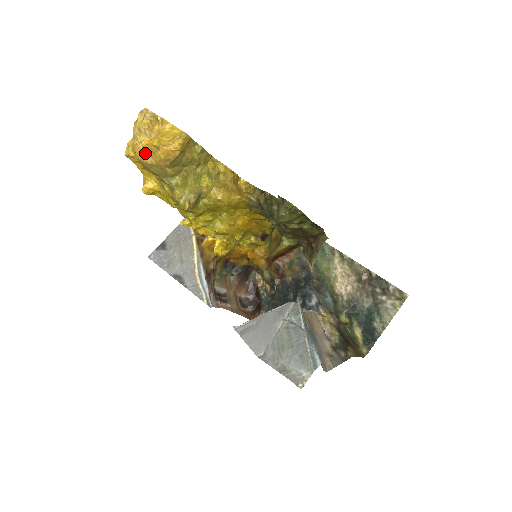
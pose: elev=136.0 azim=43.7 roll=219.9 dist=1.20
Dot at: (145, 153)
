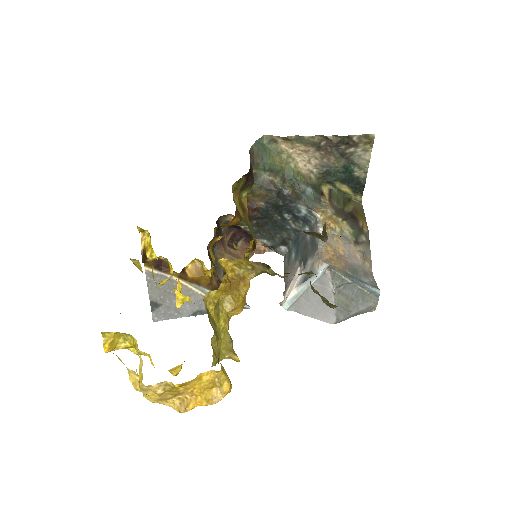
Dot at: occluded
